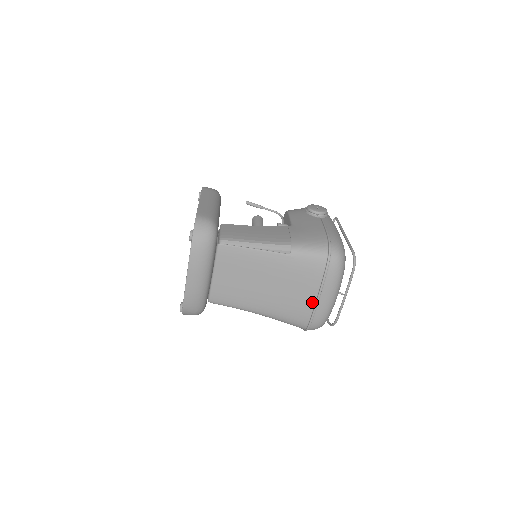
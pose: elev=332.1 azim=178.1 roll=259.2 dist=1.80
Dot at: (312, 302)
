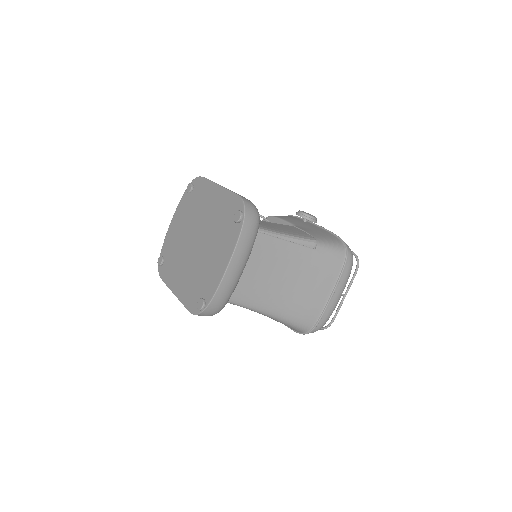
Dot at: (325, 301)
